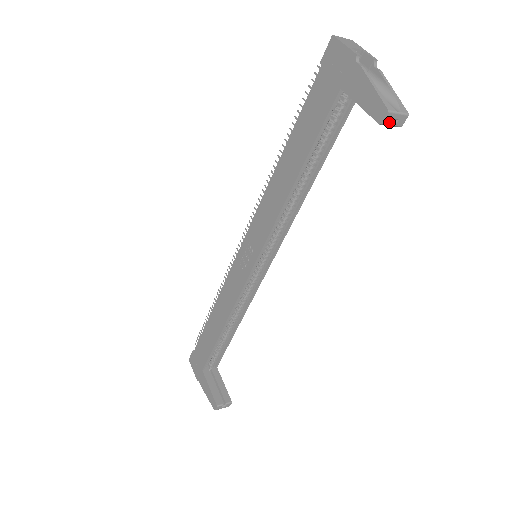
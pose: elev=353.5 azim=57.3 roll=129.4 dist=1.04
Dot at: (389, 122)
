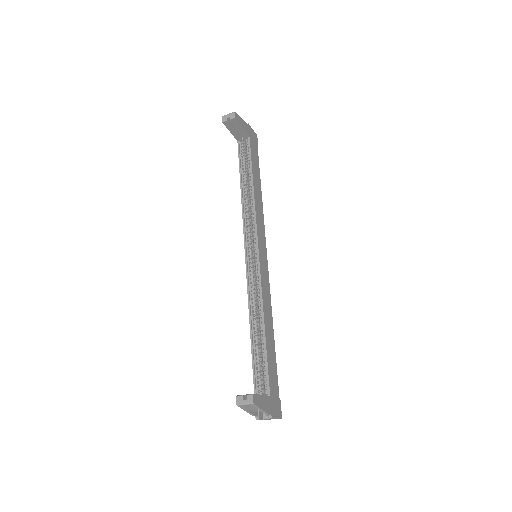
Dot at: (226, 119)
